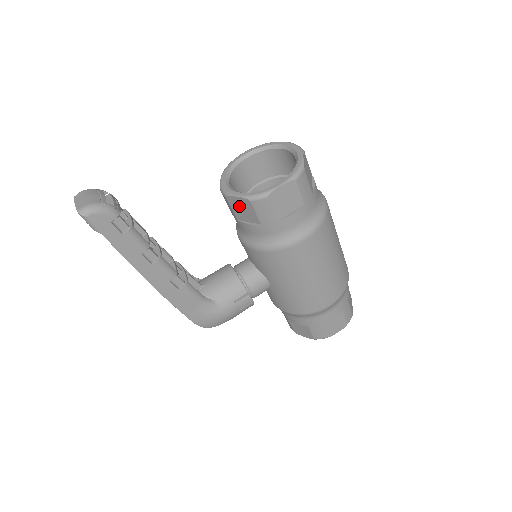
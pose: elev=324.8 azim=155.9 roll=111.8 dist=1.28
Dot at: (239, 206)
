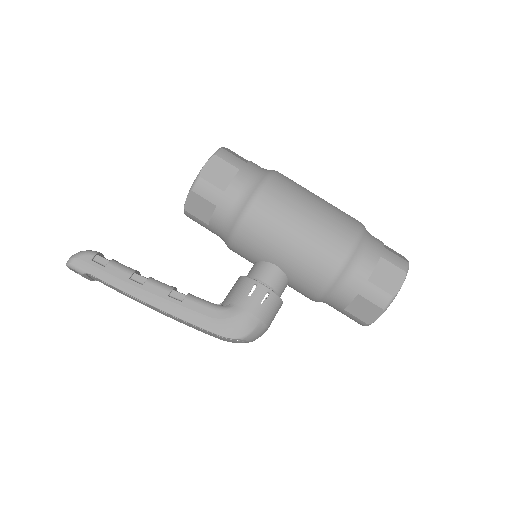
Dot at: (195, 208)
